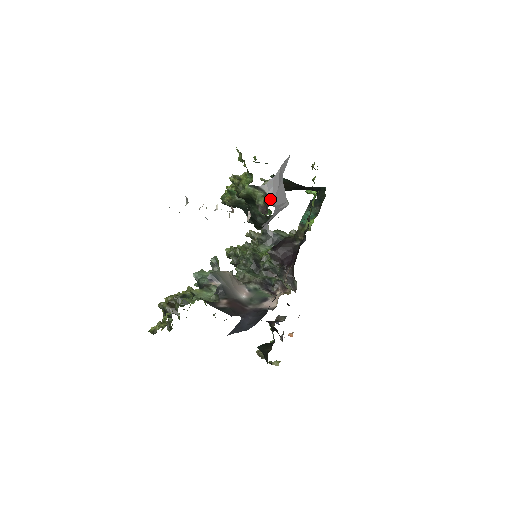
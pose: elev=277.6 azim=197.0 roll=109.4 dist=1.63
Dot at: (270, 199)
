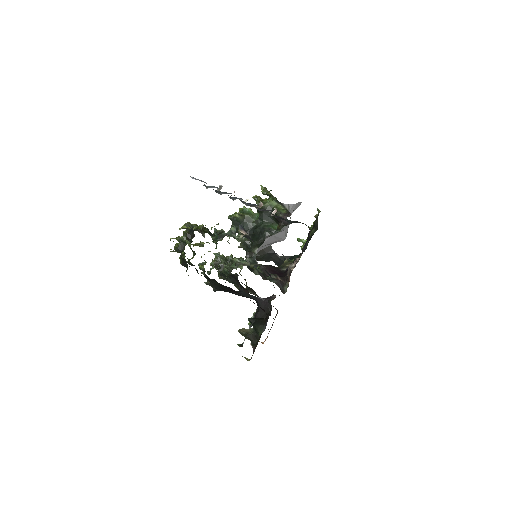
Dot at: occluded
